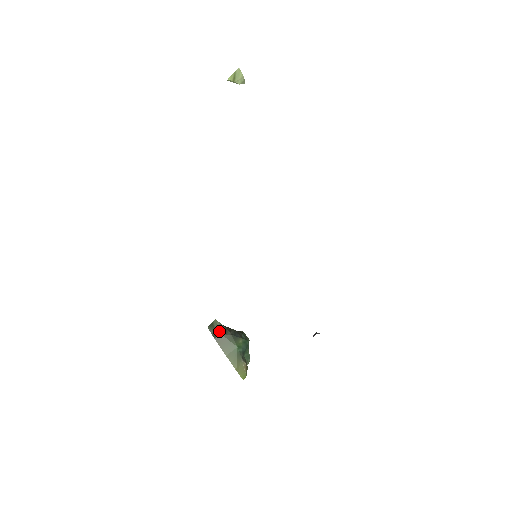
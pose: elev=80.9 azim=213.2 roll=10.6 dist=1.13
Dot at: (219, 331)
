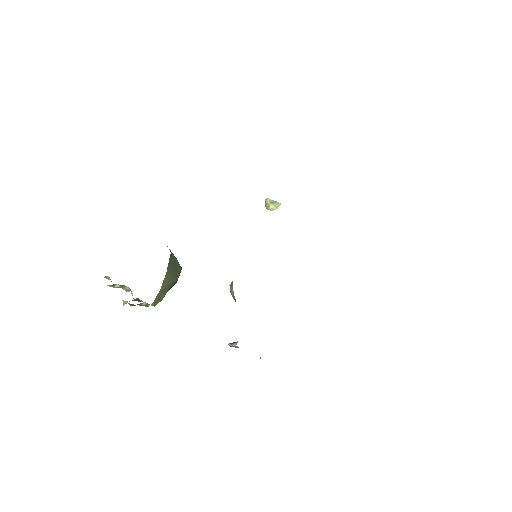
Dot at: occluded
